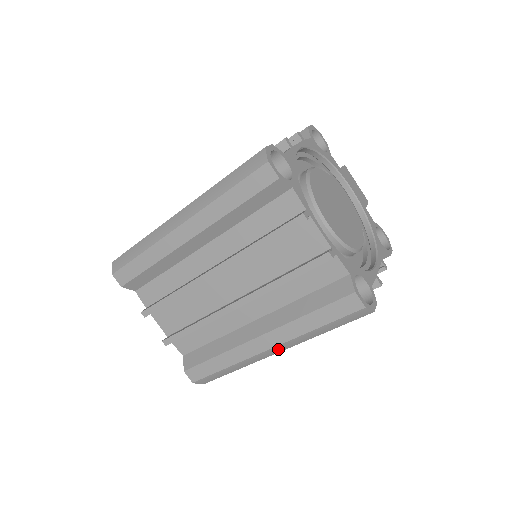
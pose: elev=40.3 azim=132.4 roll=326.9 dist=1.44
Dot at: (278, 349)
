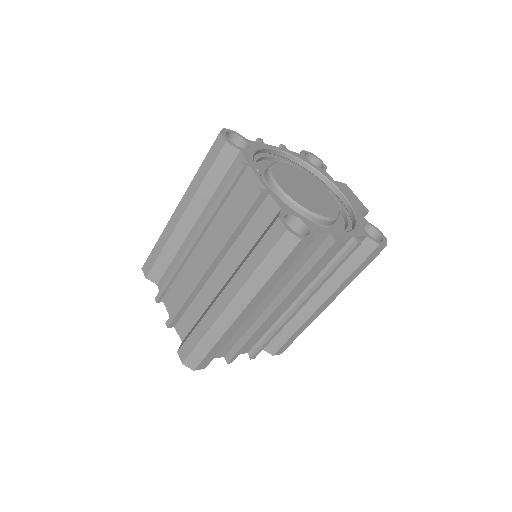
Dot at: (238, 305)
